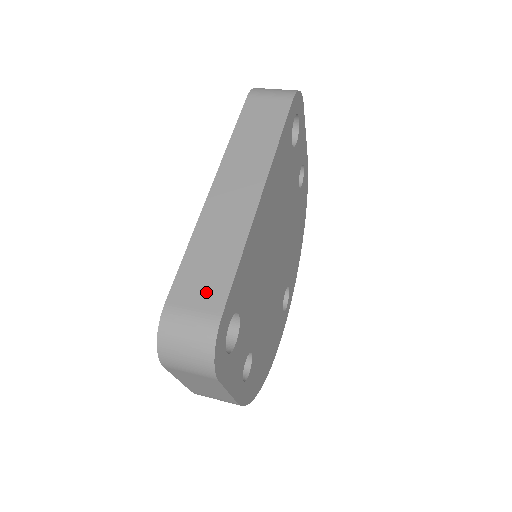
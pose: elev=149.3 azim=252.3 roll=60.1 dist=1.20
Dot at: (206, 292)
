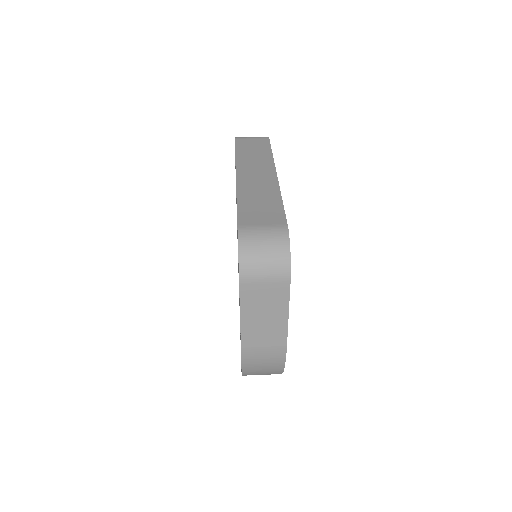
Dot at: (267, 217)
